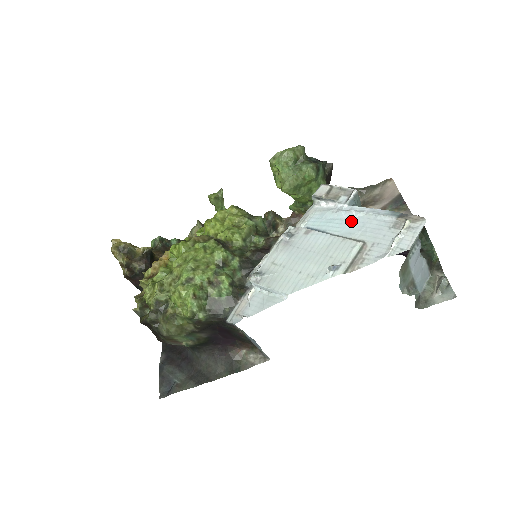
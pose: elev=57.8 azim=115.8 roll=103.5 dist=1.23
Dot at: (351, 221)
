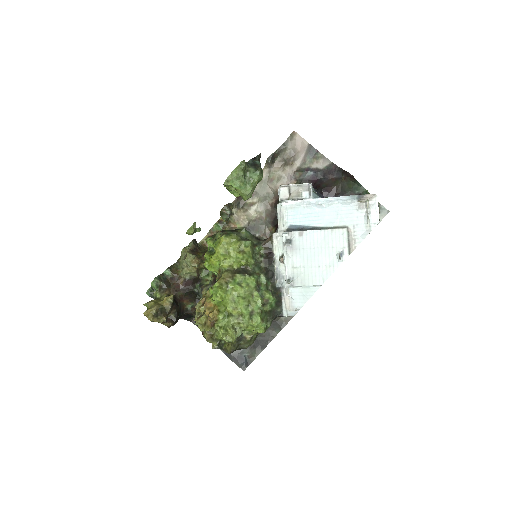
Dot at: (325, 212)
